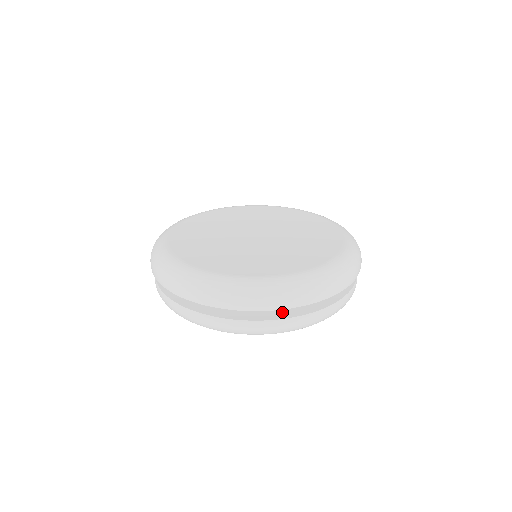
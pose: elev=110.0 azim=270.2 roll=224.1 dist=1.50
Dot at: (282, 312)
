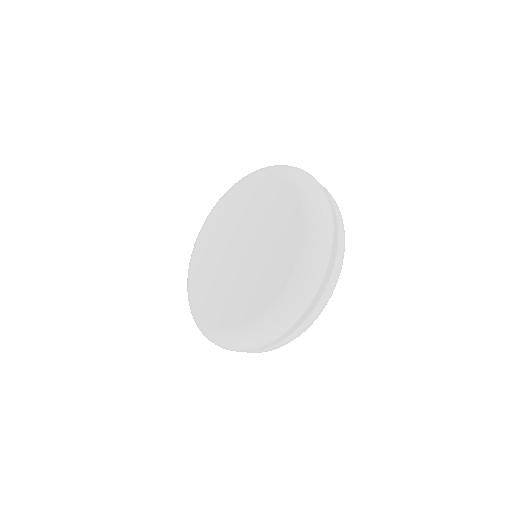
Dot at: occluded
